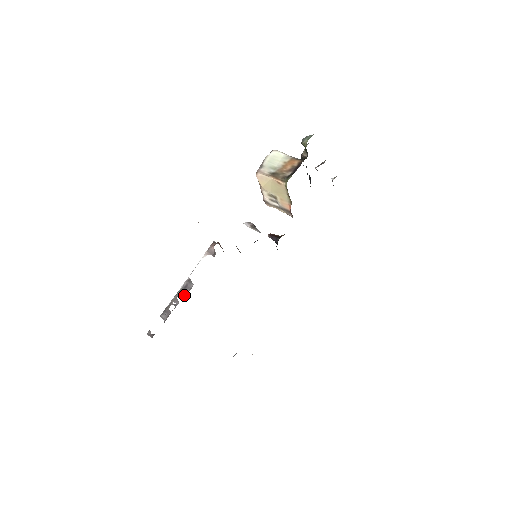
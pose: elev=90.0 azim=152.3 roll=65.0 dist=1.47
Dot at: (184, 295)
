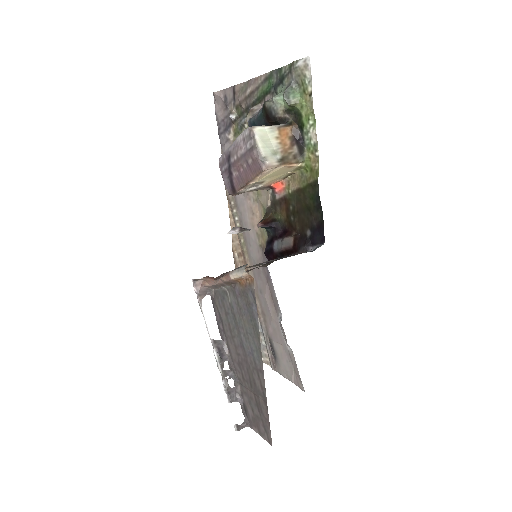
Dot at: (227, 360)
